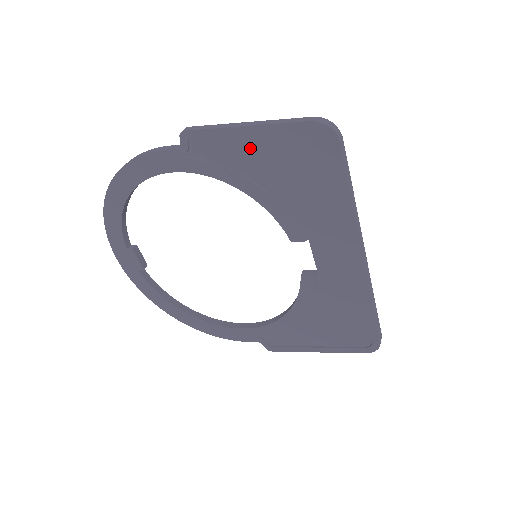
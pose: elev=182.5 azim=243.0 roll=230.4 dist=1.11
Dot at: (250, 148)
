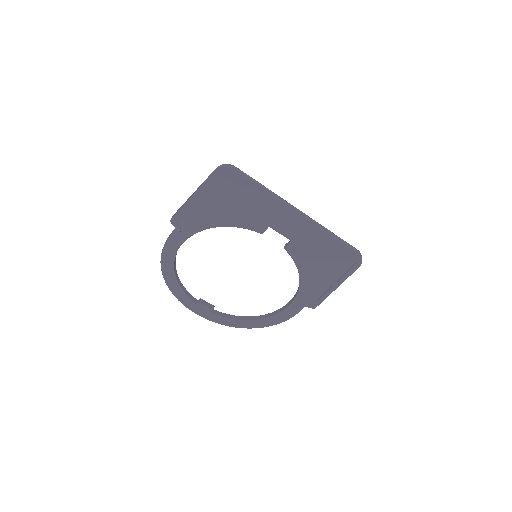
Dot at: (203, 204)
